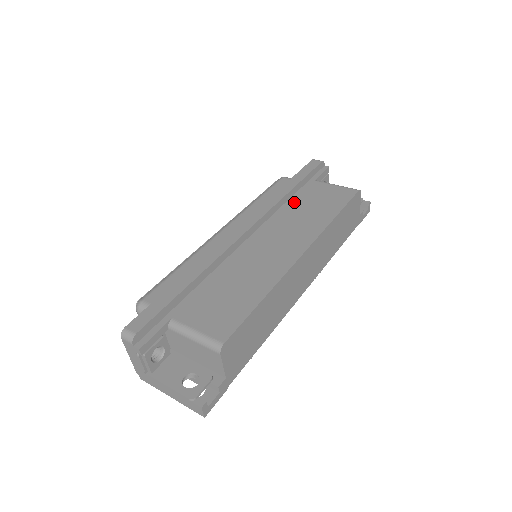
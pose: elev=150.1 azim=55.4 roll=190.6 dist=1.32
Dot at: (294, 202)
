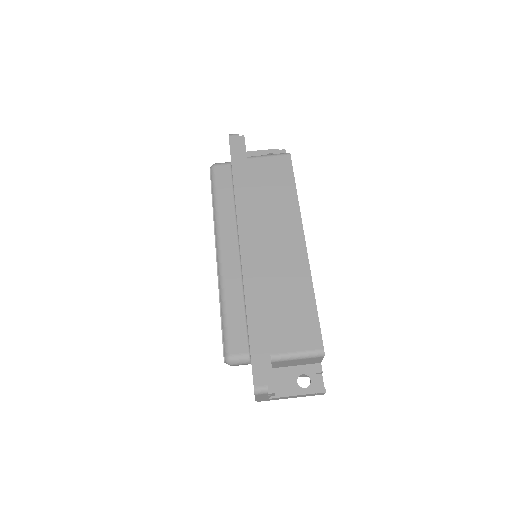
Dot at: (253, 192)
